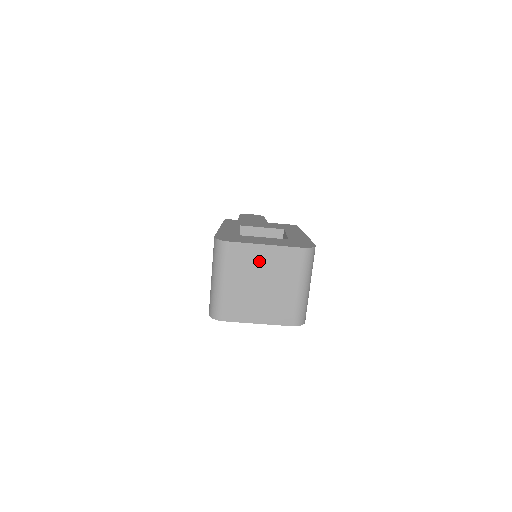
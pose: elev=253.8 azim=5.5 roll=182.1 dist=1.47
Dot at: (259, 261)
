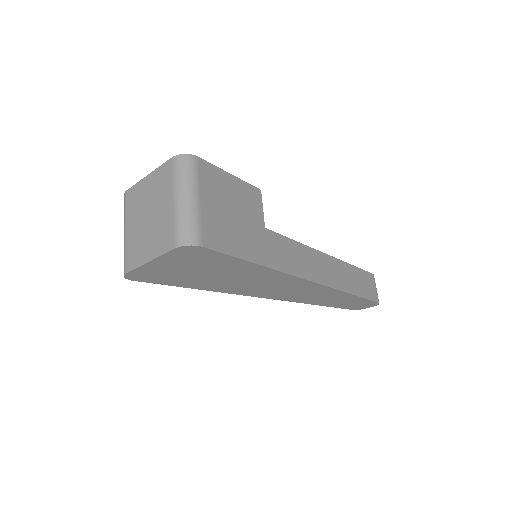
Dot at: (145, 194)
